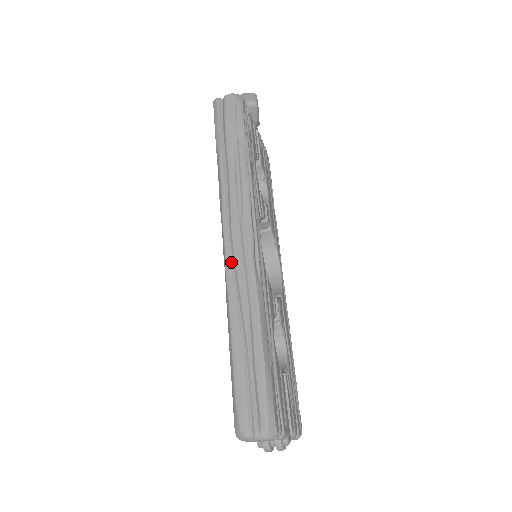
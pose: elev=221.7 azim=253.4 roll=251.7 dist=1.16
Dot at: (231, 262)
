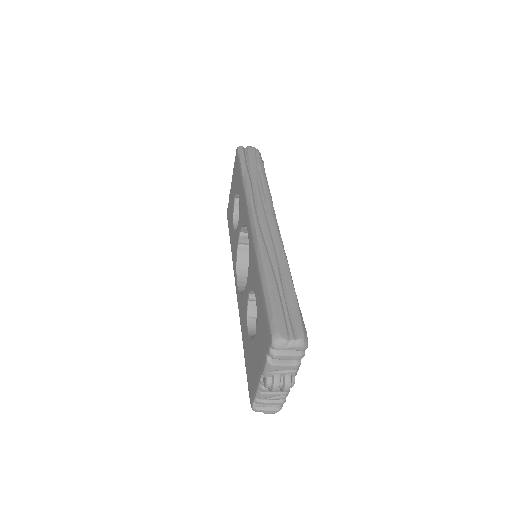
Dot at: (261, 232)
